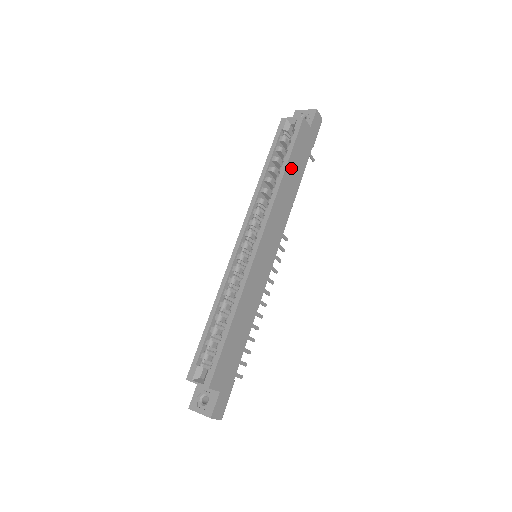
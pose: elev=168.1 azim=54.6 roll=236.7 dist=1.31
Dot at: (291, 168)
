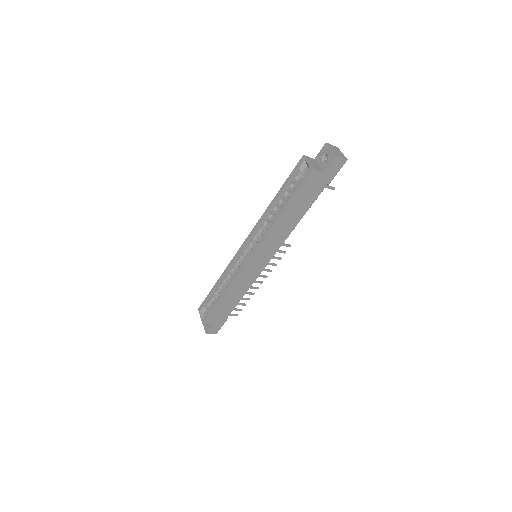
Dot at: (292, 208)
